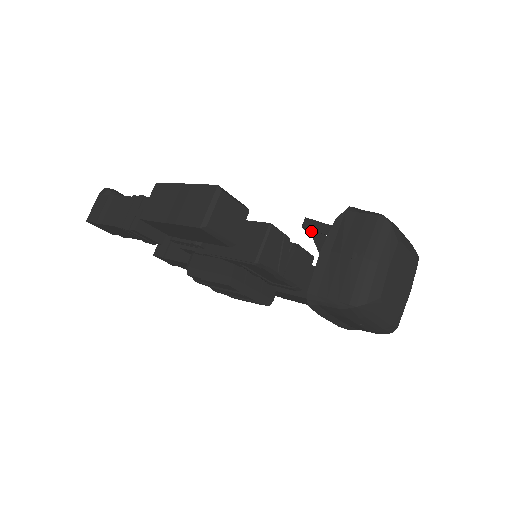
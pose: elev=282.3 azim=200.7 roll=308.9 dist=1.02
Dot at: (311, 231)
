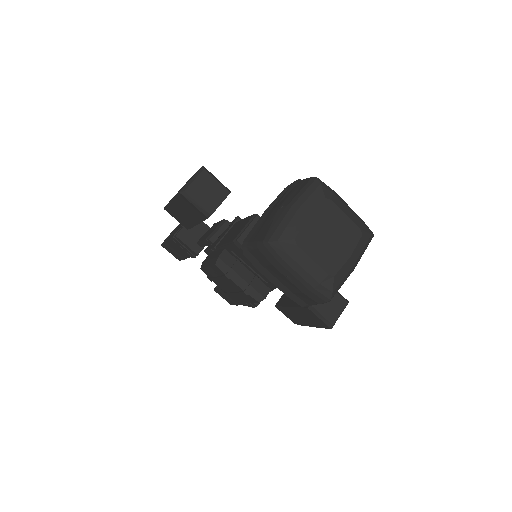
Dot at: occluded
